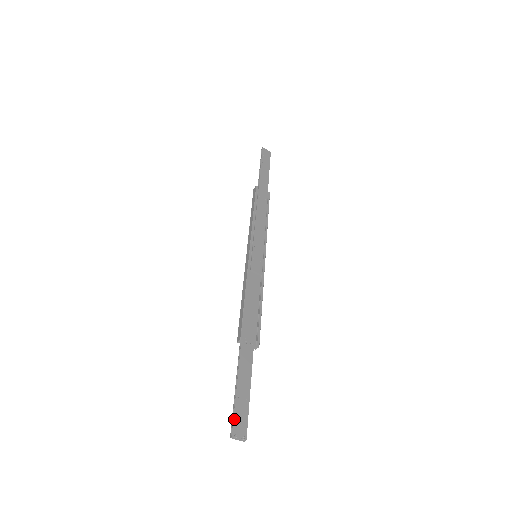
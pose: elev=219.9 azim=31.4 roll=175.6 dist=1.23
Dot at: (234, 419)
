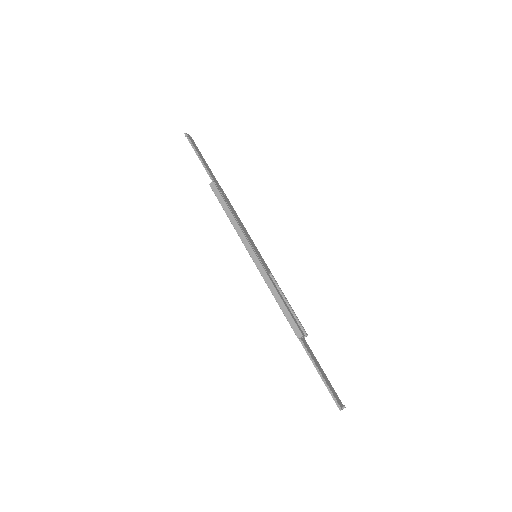
Dot at: (335, 397)
